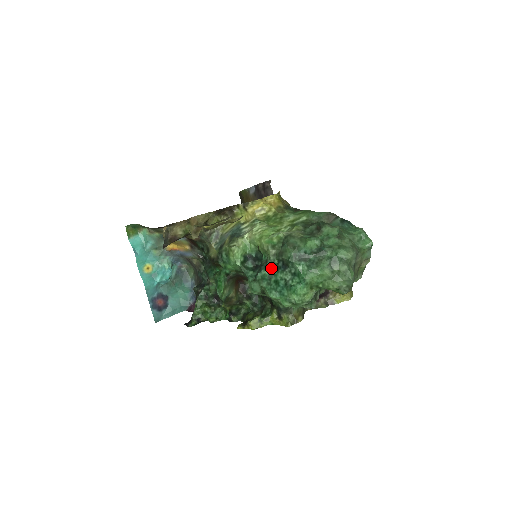
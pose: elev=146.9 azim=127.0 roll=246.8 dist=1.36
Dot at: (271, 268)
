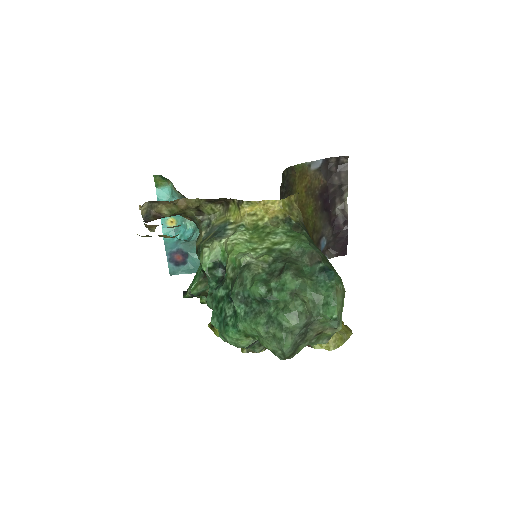
Dot at: (224, 292)
